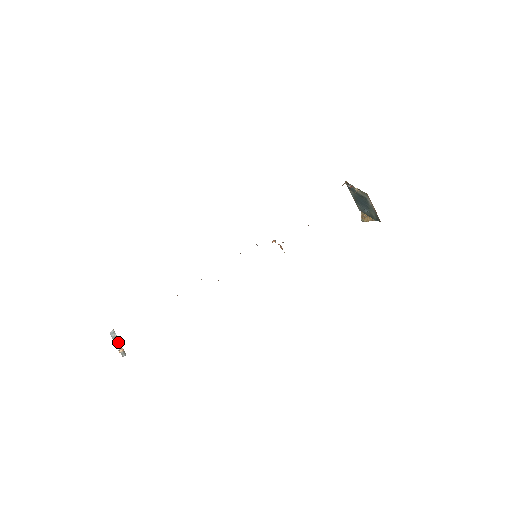
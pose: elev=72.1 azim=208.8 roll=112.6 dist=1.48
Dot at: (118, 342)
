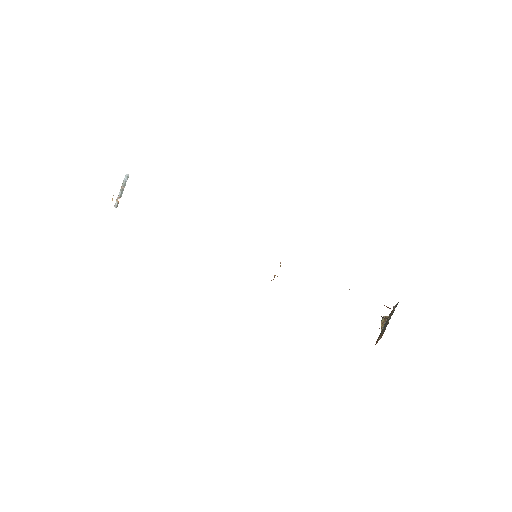
Dot at: (122, 190)
